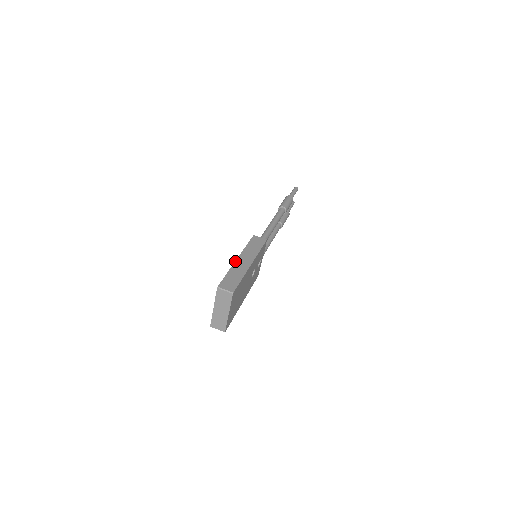
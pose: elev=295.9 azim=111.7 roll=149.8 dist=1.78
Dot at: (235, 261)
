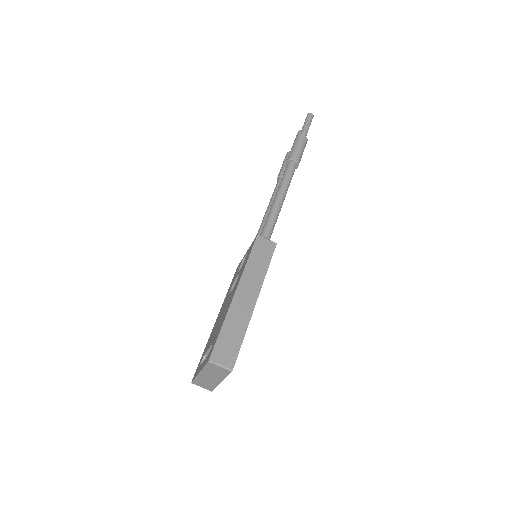
Dot at: (233, 298)
